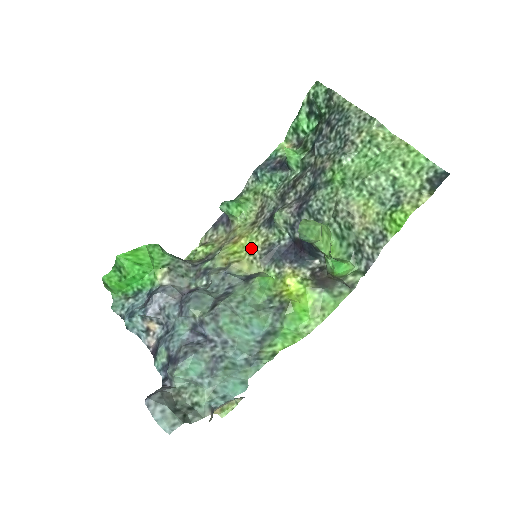
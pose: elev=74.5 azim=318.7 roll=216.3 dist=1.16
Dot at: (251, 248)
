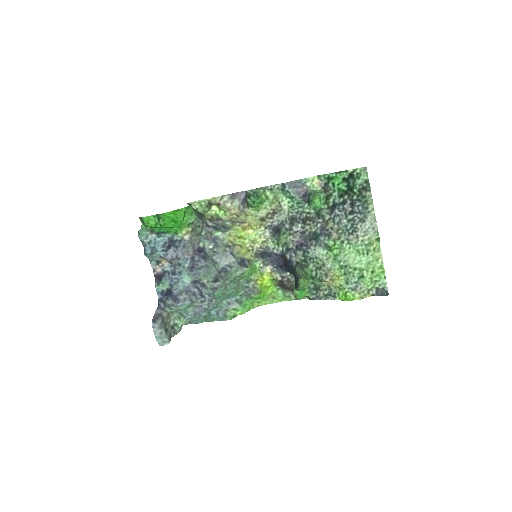
Dot at: (253, 241)
